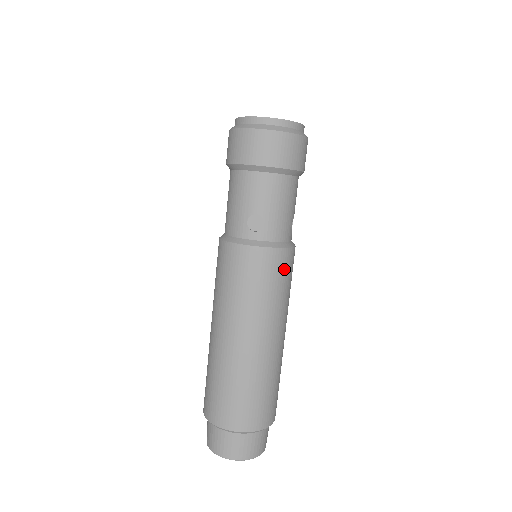
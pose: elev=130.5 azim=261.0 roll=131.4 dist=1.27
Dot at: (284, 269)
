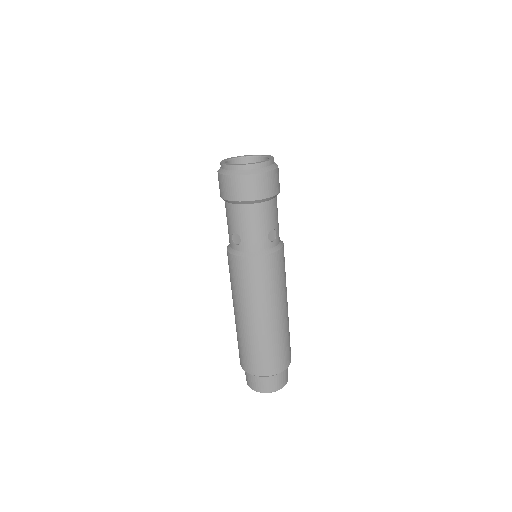
Dot at: (262, 271)
